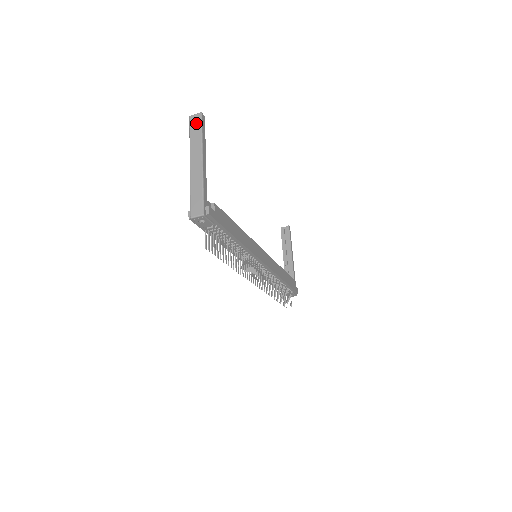
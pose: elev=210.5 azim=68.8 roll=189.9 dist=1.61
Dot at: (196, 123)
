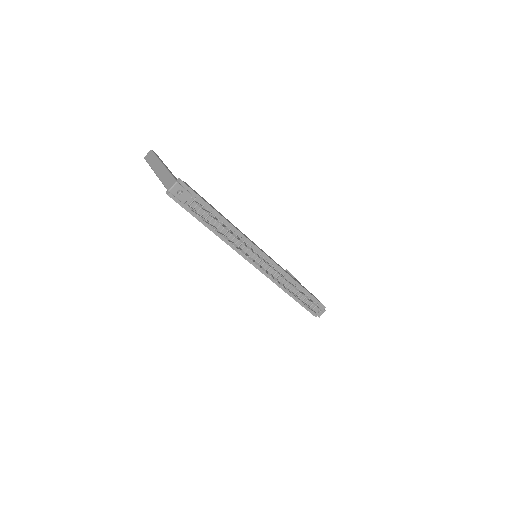
Dot at: (150, 156)
